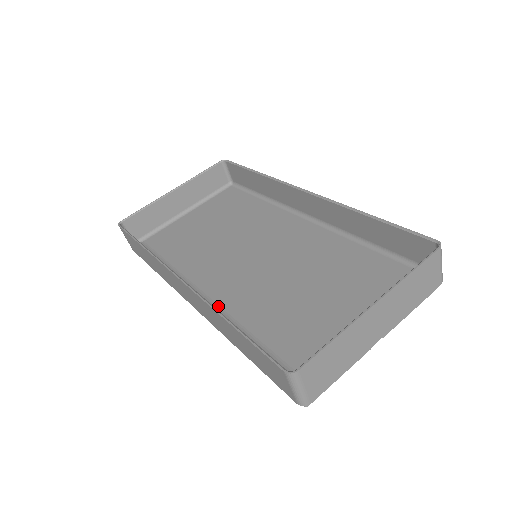
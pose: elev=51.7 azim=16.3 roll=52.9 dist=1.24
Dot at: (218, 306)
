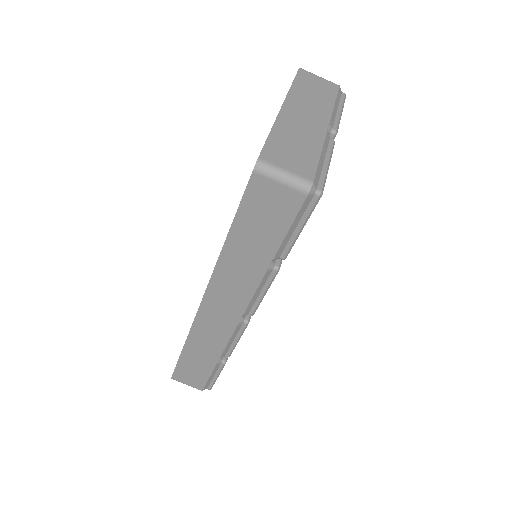
Dot at: occluded
